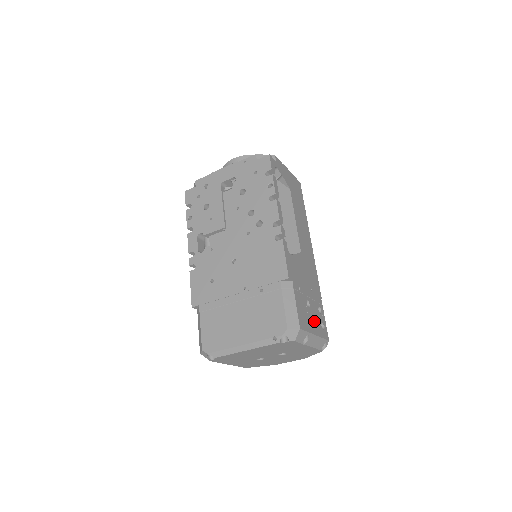
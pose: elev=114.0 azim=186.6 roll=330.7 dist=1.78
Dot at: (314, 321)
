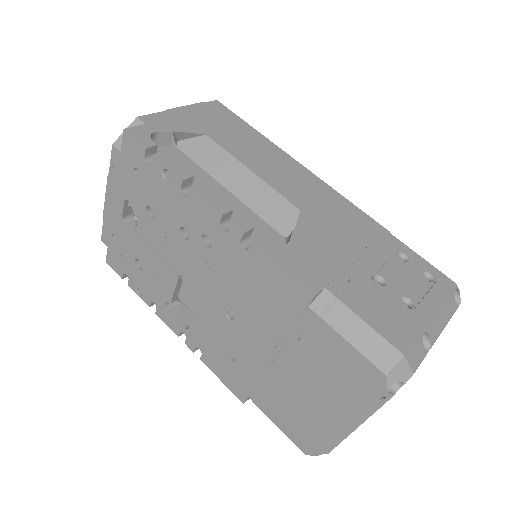
Dot at: (411, 294)
